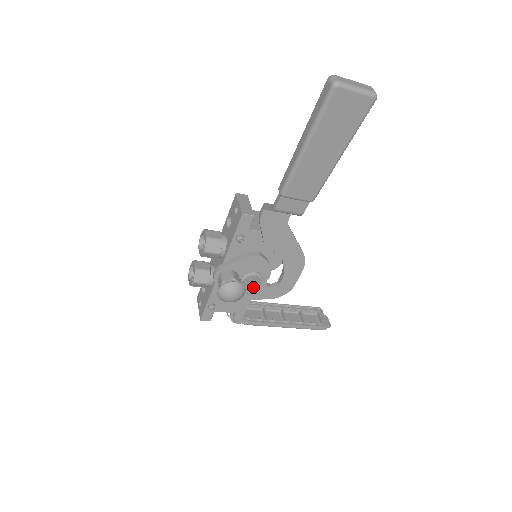
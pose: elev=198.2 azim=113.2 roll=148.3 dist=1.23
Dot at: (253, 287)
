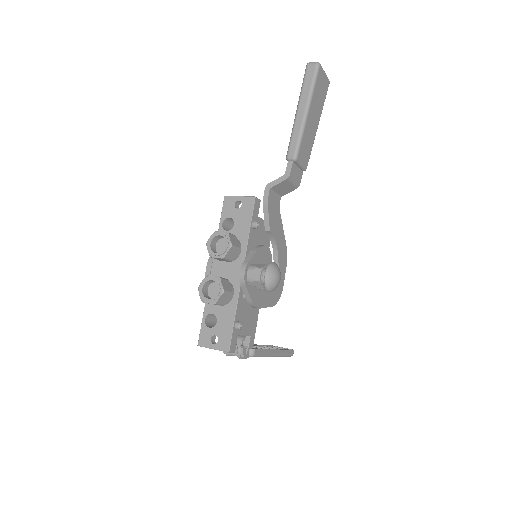
Dot at: occluded
